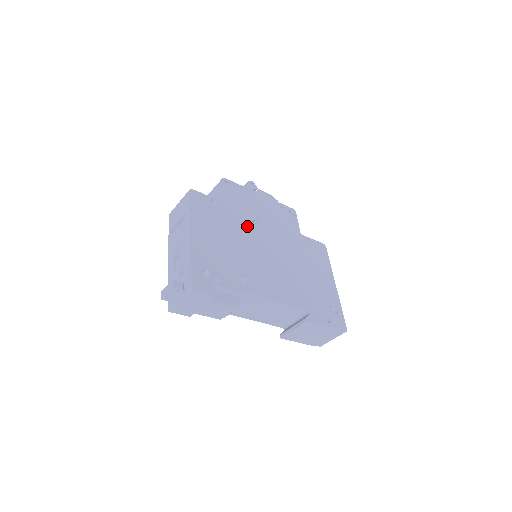
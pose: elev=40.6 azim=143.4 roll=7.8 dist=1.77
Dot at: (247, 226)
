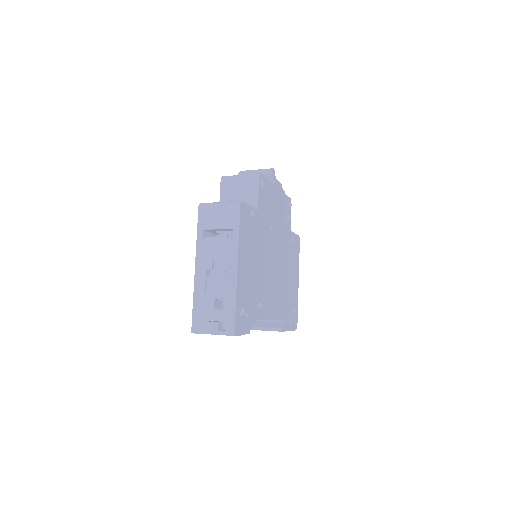
Dot at: (267, 236)
